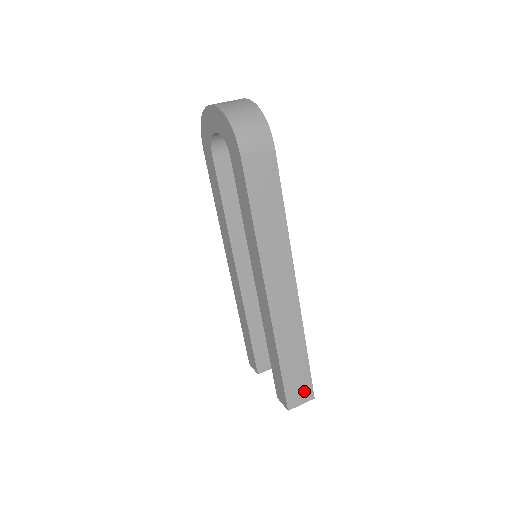
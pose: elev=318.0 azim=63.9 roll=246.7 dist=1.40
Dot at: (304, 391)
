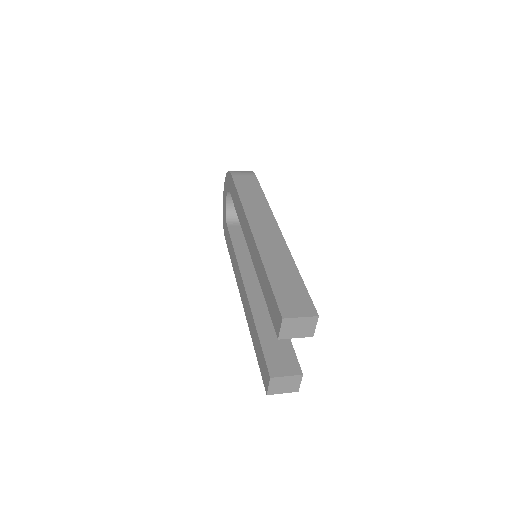
Dot at: (302, 305)
